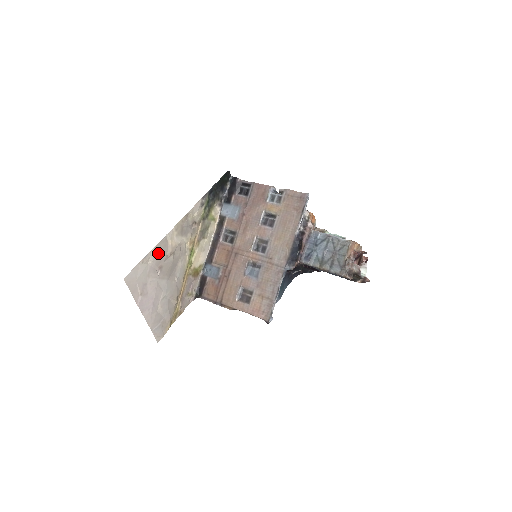
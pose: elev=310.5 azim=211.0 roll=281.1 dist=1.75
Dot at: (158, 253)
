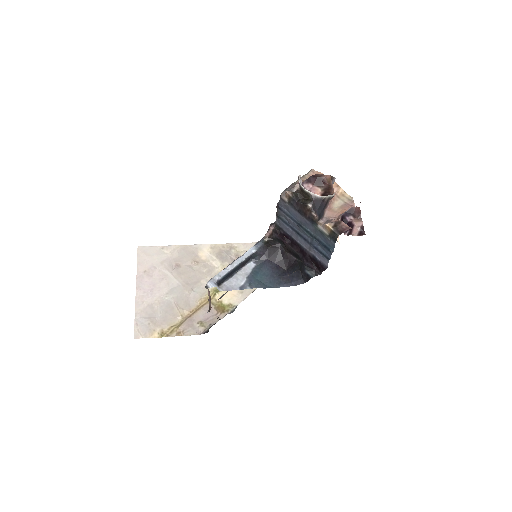
Dot at: (182, 252)
